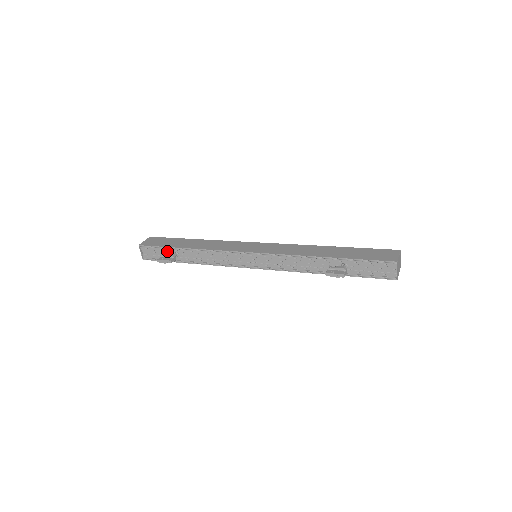
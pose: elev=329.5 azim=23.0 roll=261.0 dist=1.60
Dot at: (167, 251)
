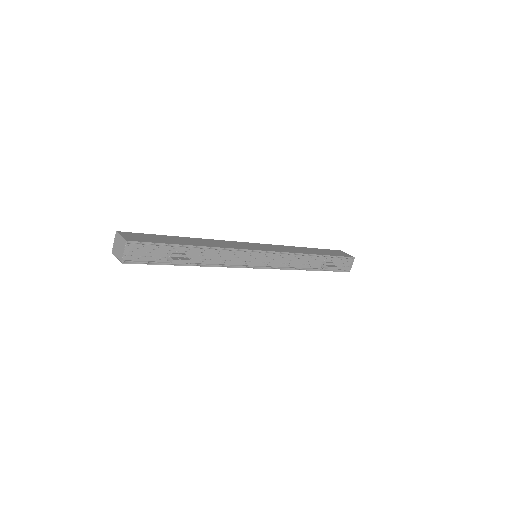
Dot at: (165, 250)
